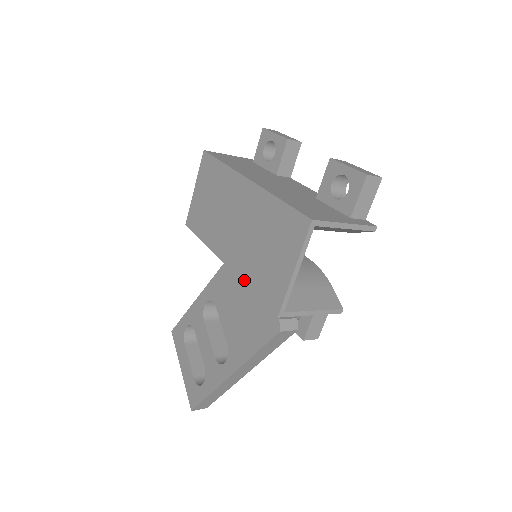
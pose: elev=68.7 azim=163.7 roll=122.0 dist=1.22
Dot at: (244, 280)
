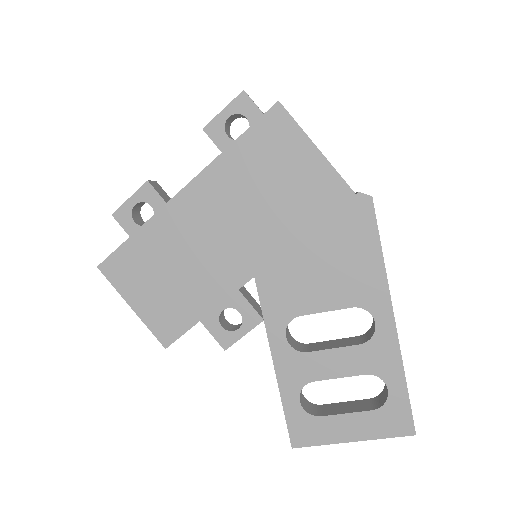
Dot at: (291, 241)
